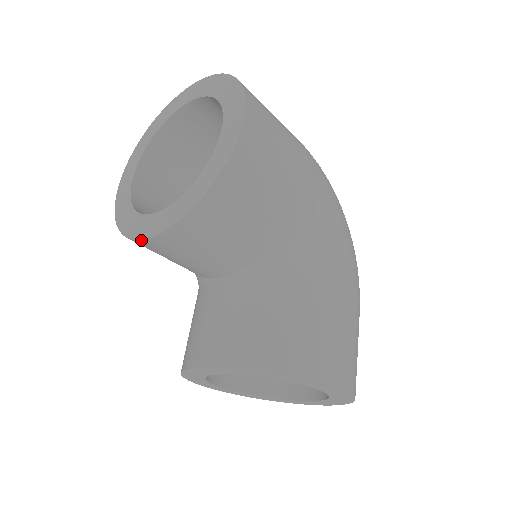
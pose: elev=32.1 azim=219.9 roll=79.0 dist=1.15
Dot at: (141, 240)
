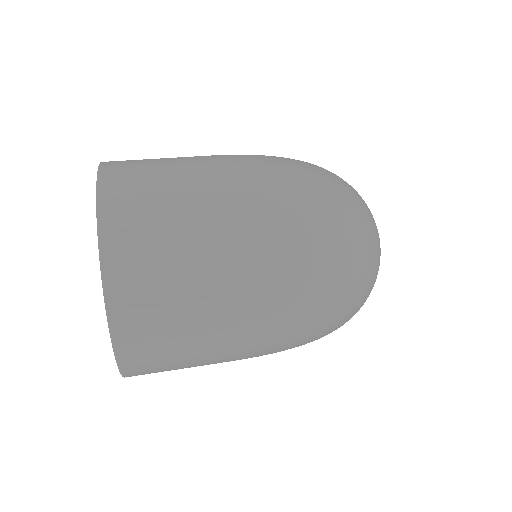
Dot at: occluded
